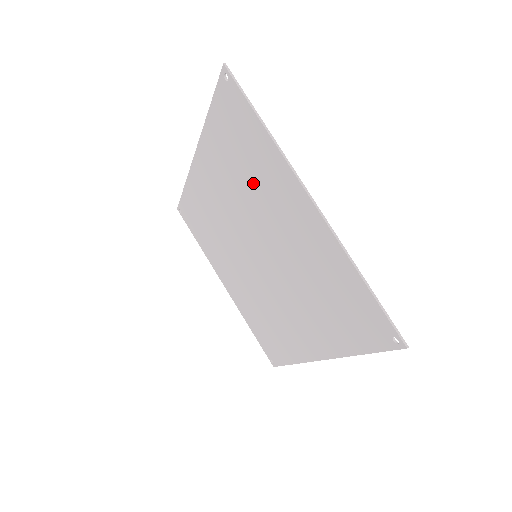
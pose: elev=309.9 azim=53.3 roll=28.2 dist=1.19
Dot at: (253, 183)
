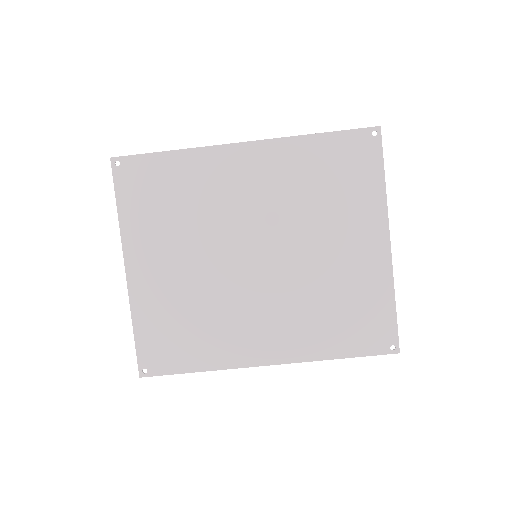
Dot at: (328, 204)
